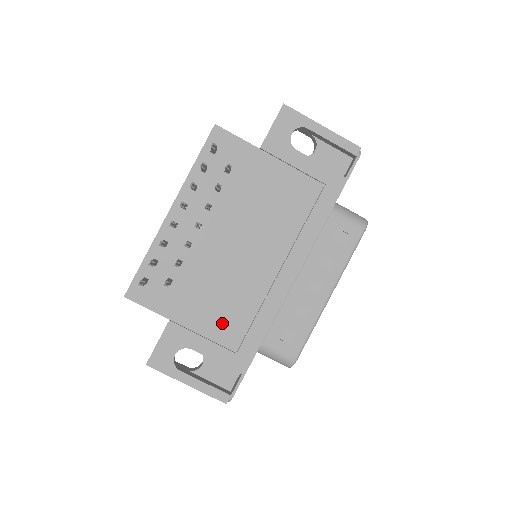
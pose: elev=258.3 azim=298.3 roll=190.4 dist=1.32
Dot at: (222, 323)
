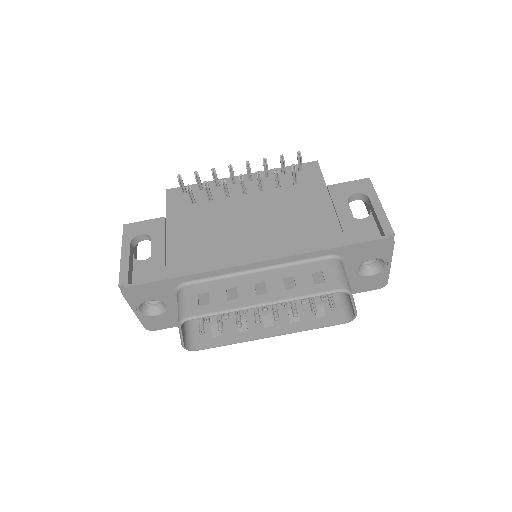
Dot at: (184, 245)
